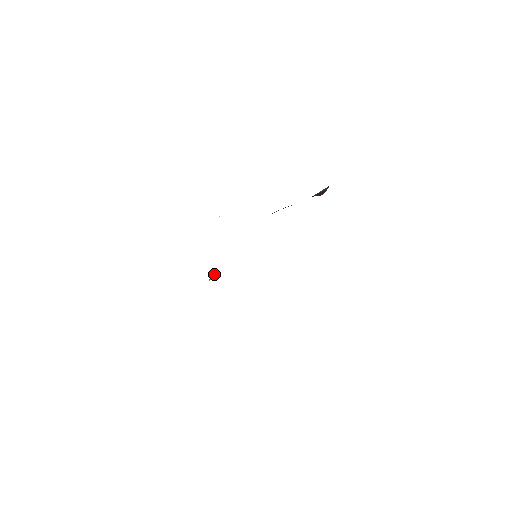
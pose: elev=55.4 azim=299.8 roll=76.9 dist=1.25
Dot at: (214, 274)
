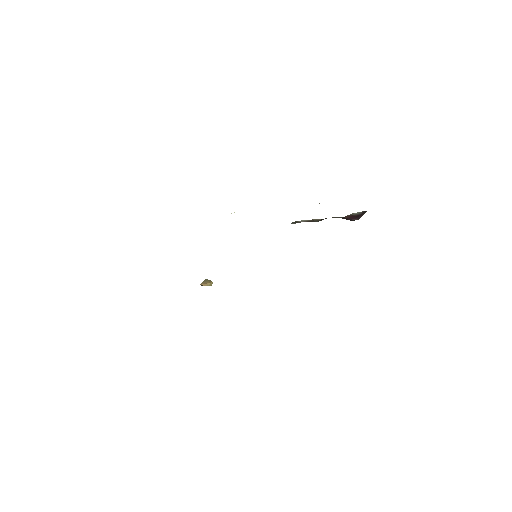
Dot at: (208, 281)
